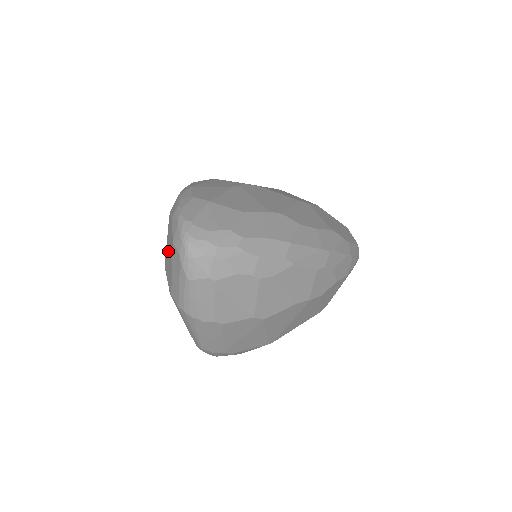
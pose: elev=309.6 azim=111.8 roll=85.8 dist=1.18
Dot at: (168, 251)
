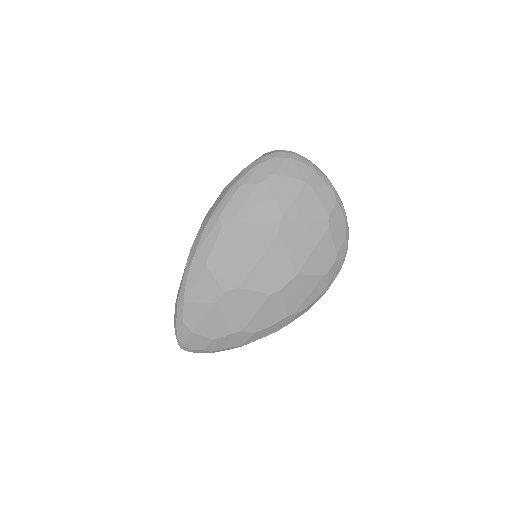
Dot at: occluded
